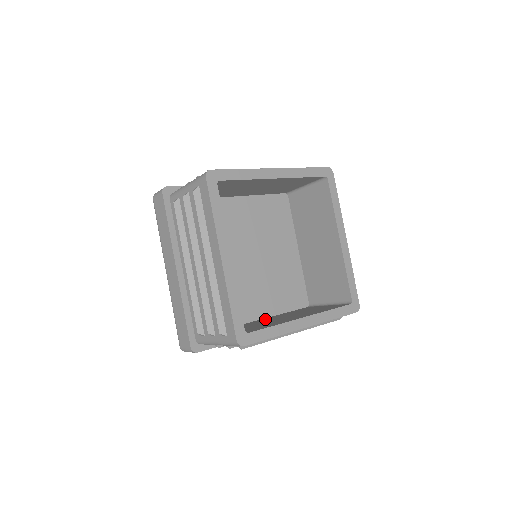
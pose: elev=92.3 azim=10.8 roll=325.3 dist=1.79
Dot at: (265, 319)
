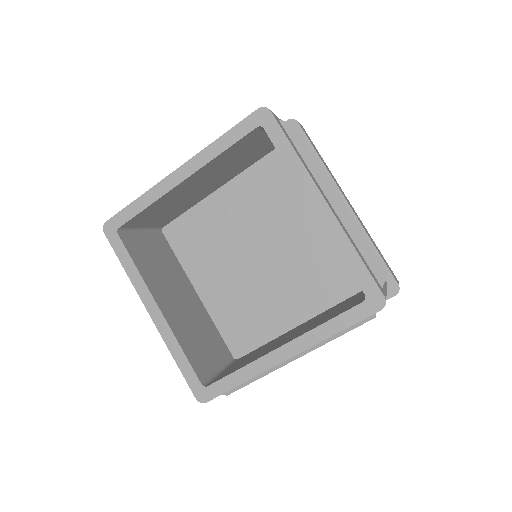
Dot at: (293, 330)
